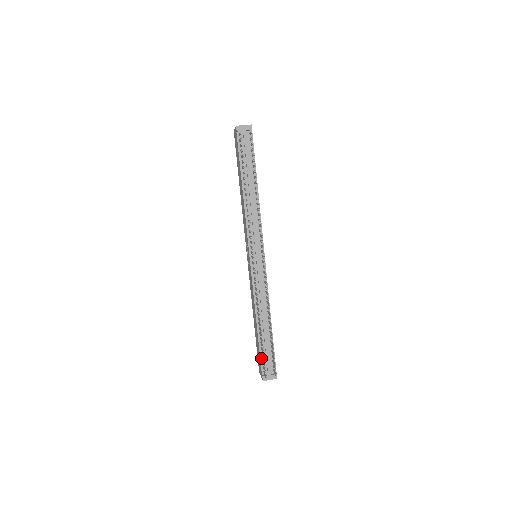
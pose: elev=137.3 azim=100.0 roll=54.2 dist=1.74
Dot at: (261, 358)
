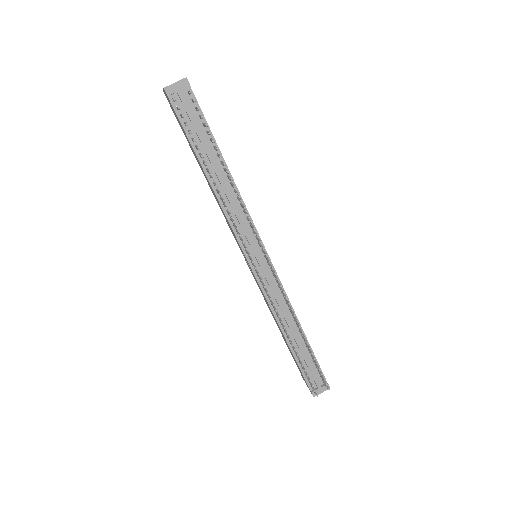
Dot at: (303, 373)
